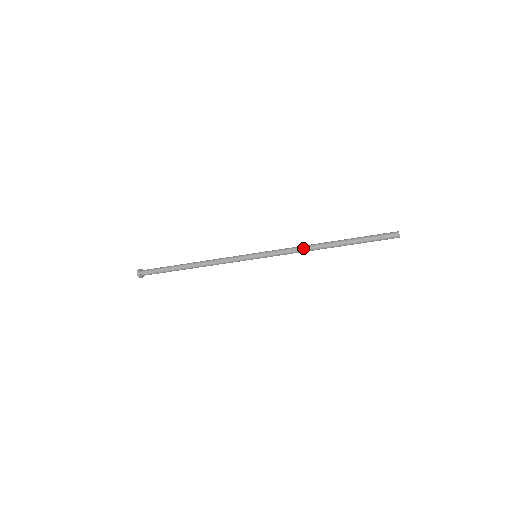
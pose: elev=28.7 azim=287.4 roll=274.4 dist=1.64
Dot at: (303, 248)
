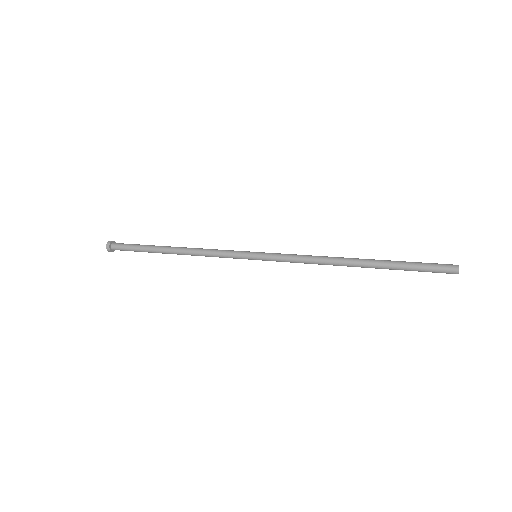
Dot at: (319, 261)
